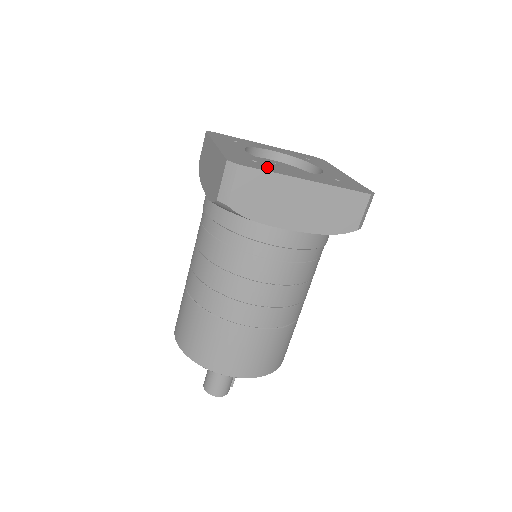
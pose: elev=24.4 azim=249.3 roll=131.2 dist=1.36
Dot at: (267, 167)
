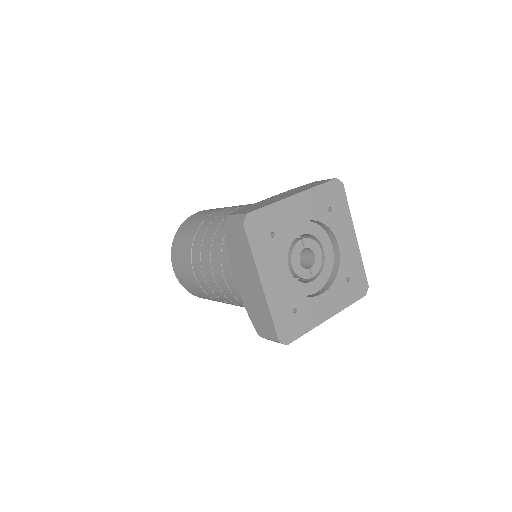
Dot at: (304, 320)
